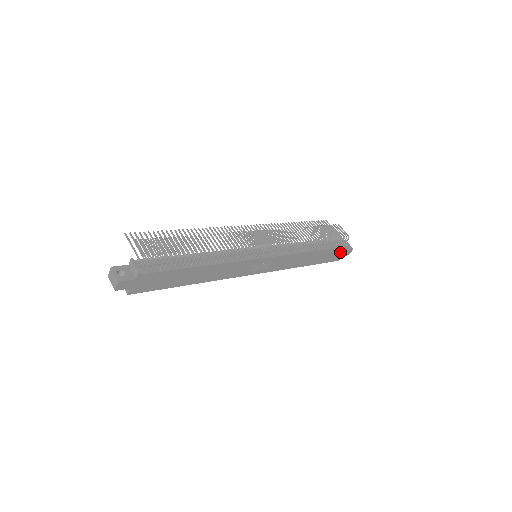
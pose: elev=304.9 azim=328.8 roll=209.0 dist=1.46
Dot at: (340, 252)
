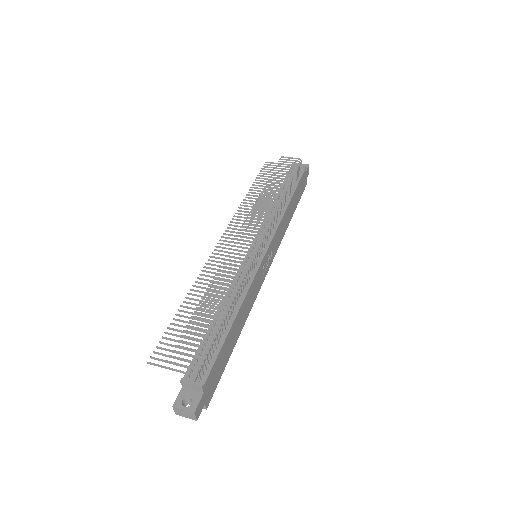
Dot at: (303, 178)
